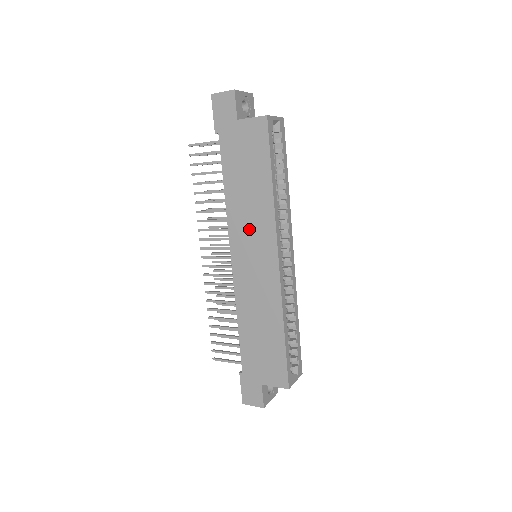
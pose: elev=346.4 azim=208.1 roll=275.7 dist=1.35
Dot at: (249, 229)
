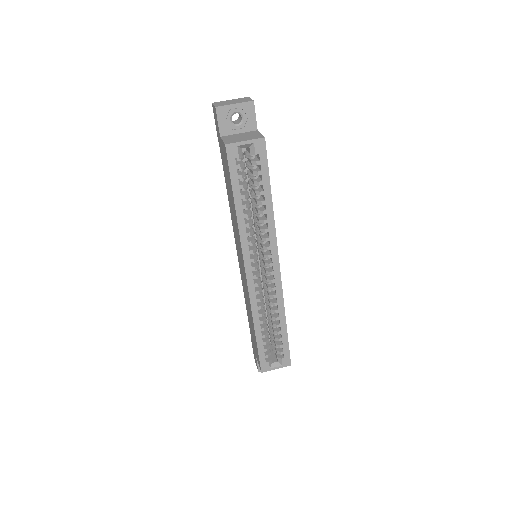
Dot at: (236, 236)
